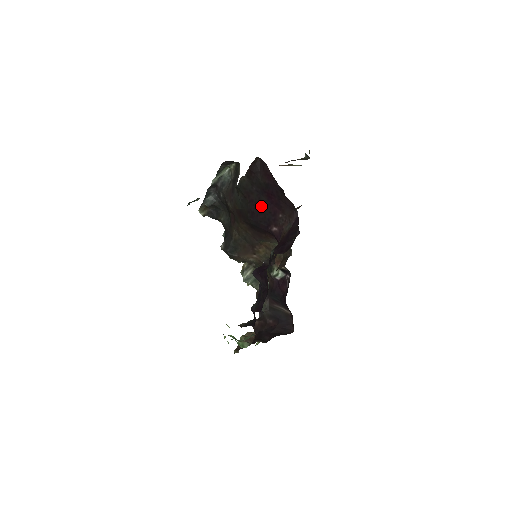
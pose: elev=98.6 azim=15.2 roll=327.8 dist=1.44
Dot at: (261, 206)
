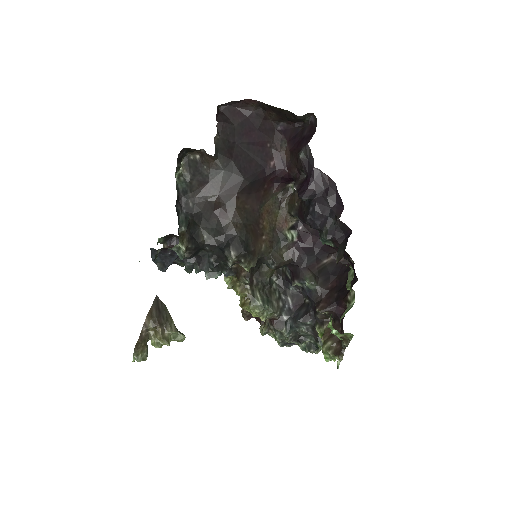
Dot at: (247, 154)
